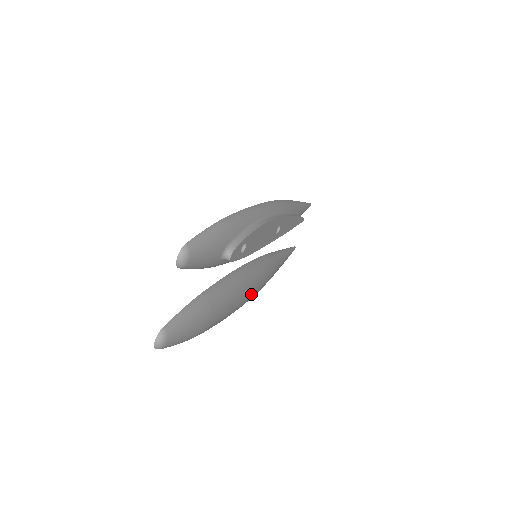
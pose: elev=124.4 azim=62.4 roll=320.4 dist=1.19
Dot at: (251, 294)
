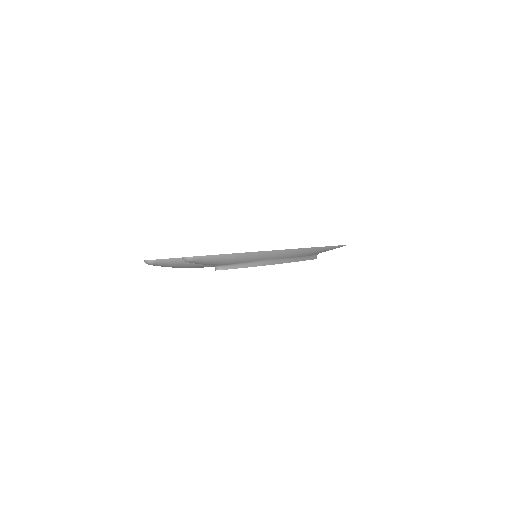
Dot at: occluded
